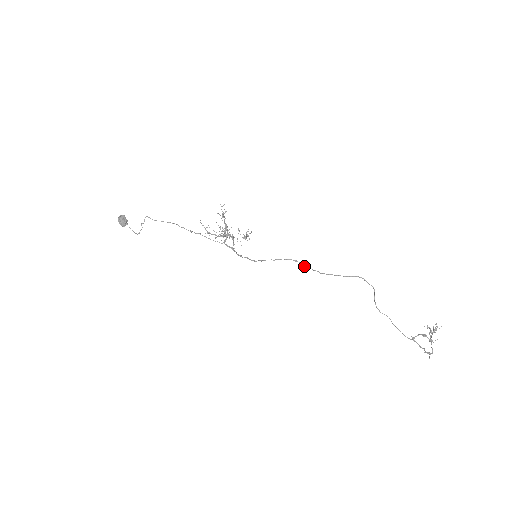
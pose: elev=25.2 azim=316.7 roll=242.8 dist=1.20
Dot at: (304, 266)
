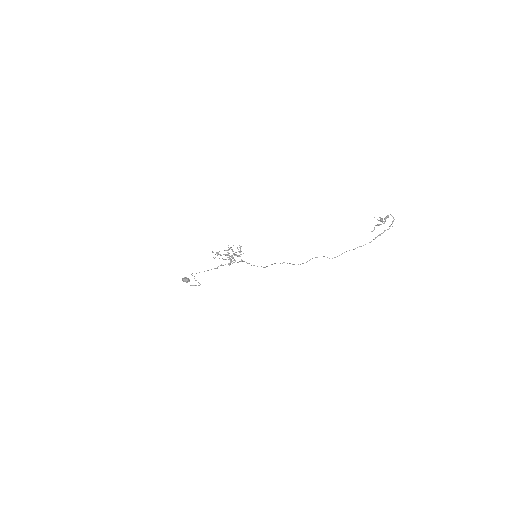
Dot at: occluded
